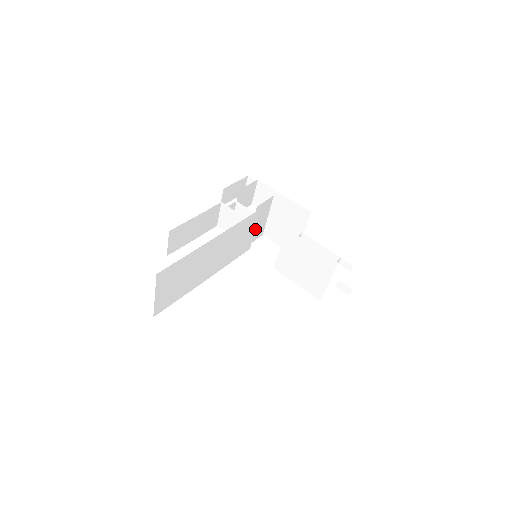
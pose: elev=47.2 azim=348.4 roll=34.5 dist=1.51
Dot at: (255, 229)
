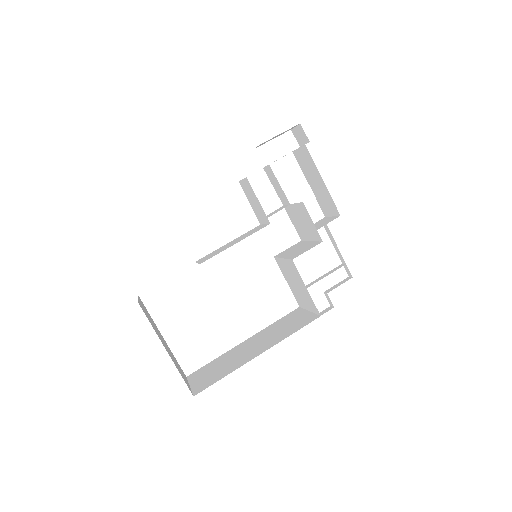
Dot at: (272, 214)
